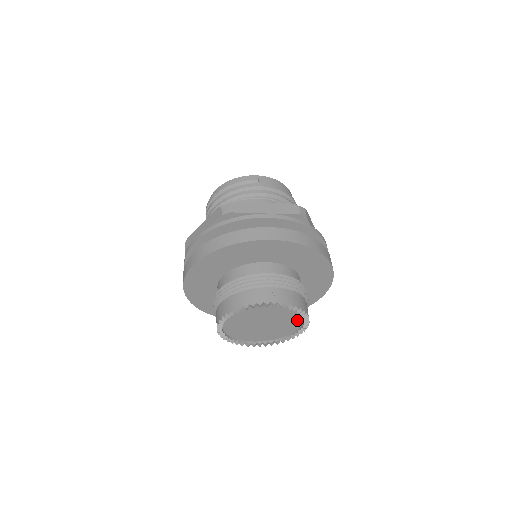
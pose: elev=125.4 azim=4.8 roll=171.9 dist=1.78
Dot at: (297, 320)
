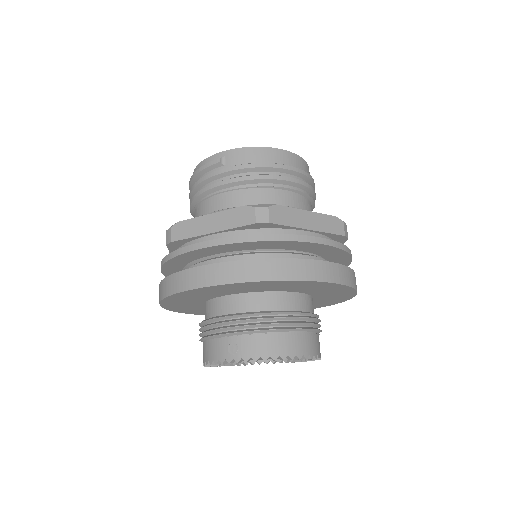
Dot at: occluded
